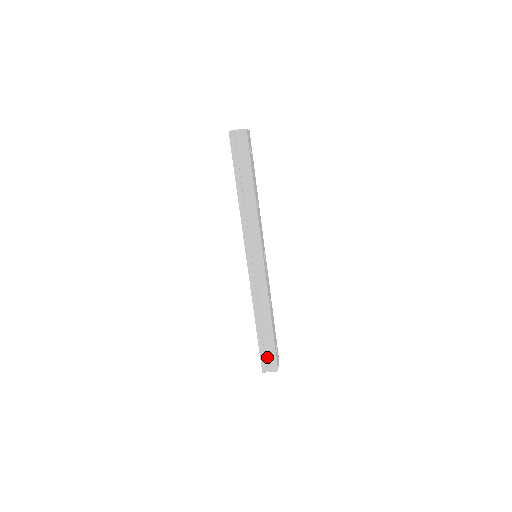
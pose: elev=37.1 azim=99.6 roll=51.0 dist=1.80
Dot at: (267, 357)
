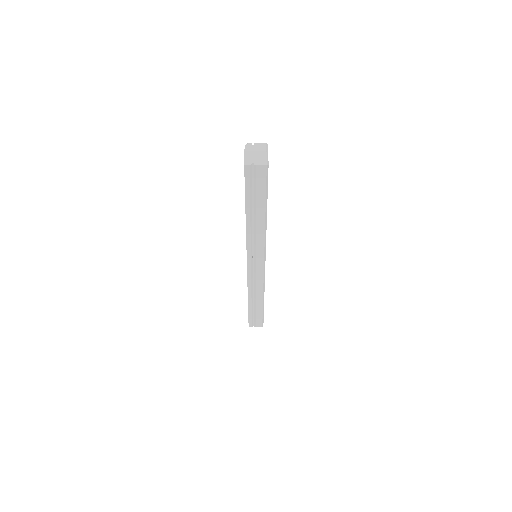
Dot at: (255, 320)
